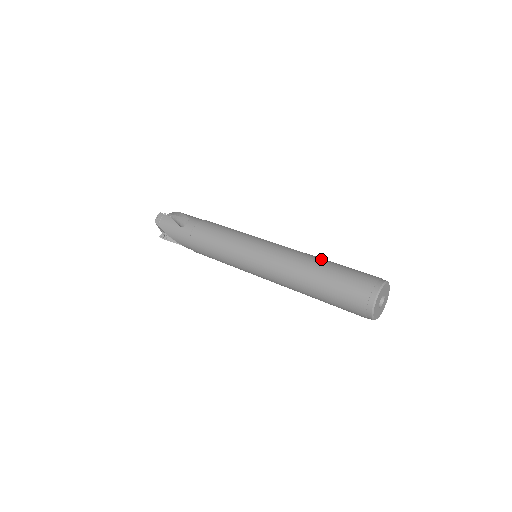
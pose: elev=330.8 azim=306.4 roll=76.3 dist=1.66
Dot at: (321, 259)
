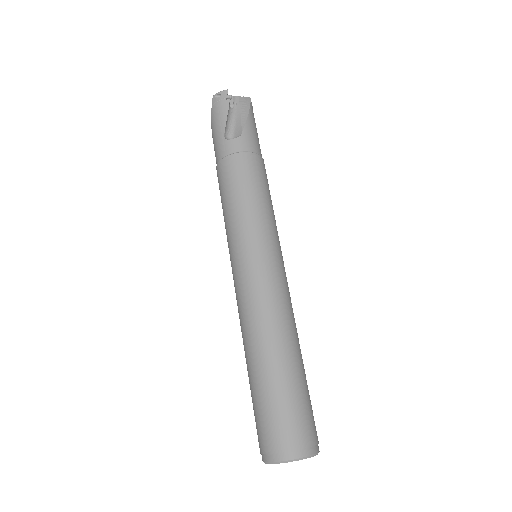
Dot at: (290, 350)
